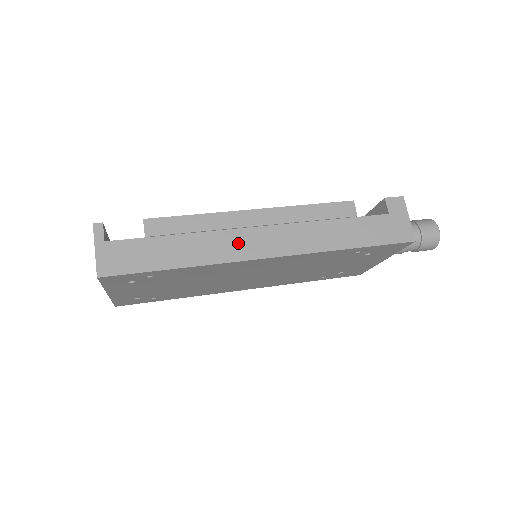
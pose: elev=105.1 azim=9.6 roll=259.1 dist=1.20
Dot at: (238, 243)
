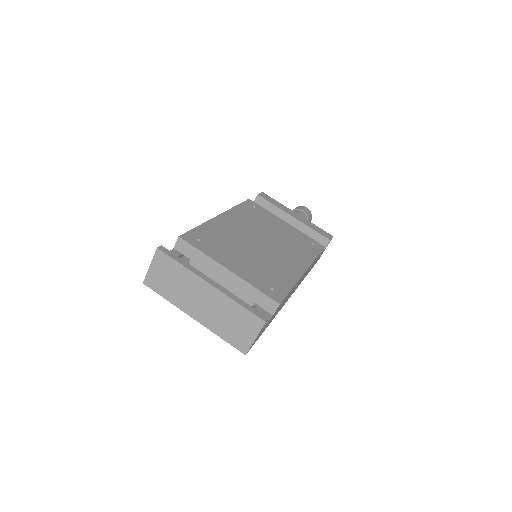
Dot at: occluded
